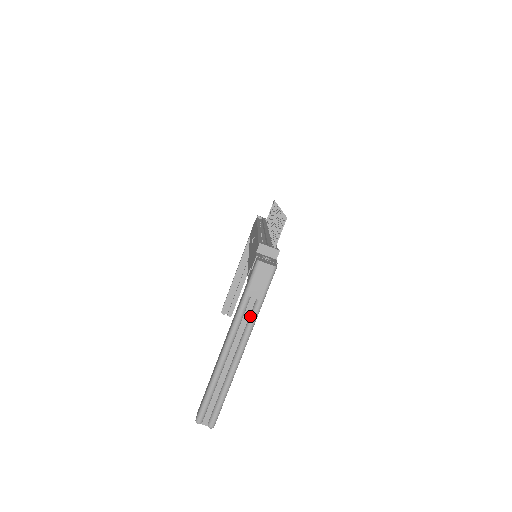
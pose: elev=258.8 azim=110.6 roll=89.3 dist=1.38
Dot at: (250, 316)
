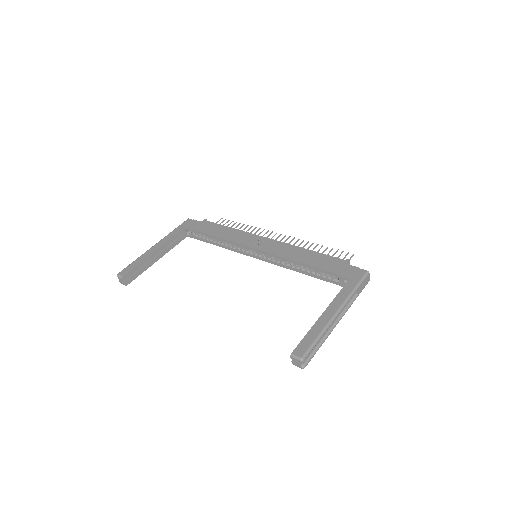
Dot at: (351, 301)
